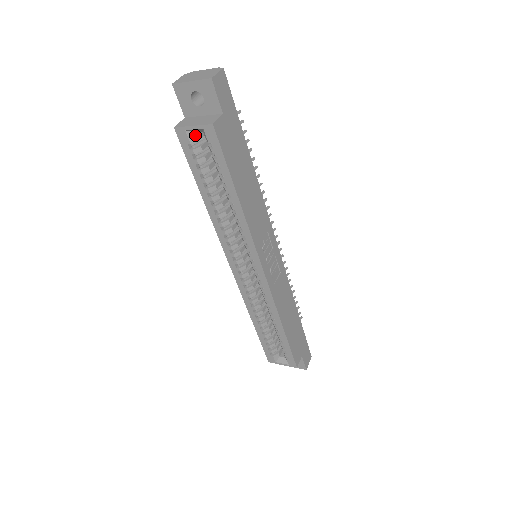
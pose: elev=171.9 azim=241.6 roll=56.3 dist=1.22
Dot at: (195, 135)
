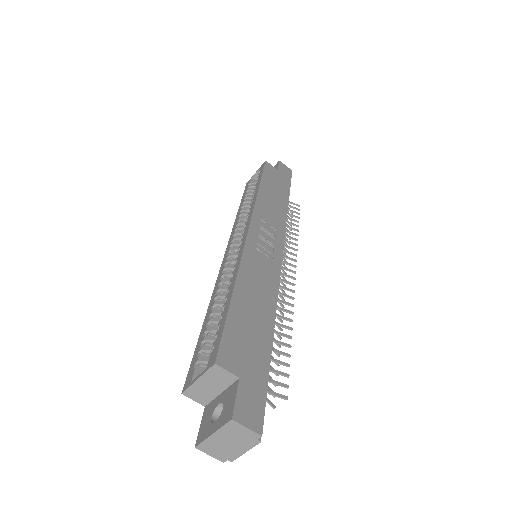
Dot at: (255, 181)
